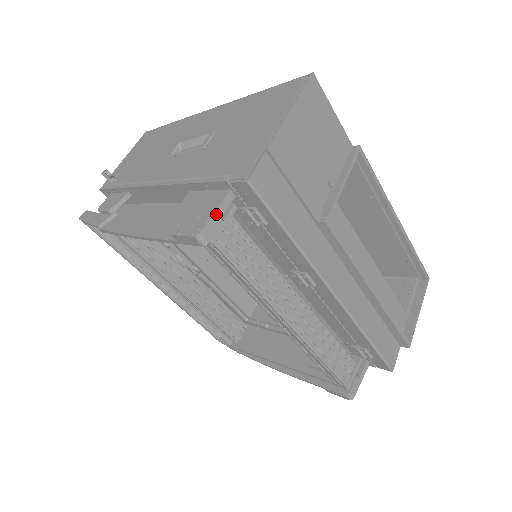
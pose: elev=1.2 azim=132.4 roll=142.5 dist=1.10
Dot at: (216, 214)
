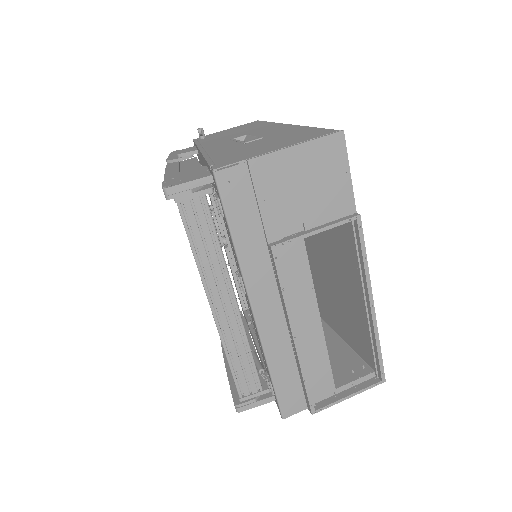
Dot at: (188, 184)
